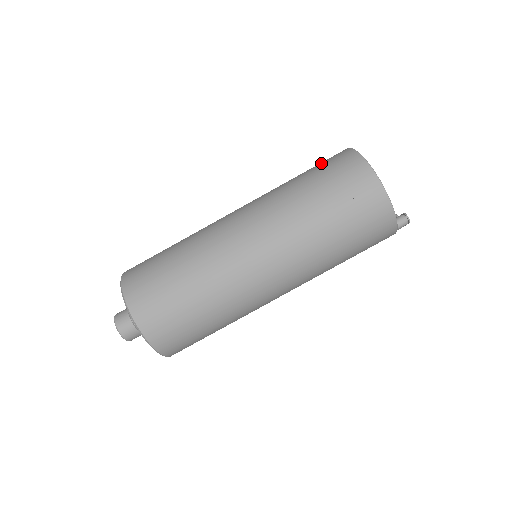
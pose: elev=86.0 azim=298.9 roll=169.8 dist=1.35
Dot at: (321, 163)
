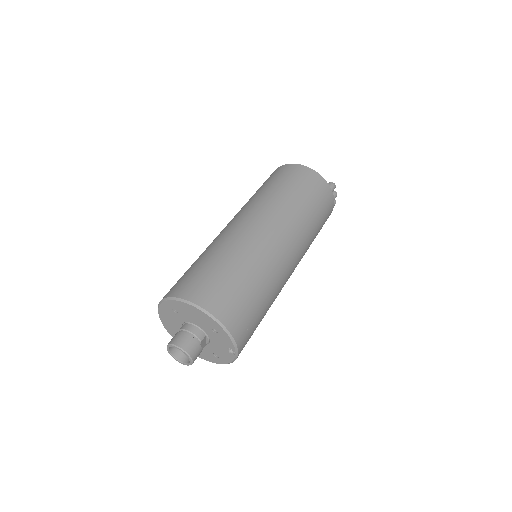
Dot at: occluded
